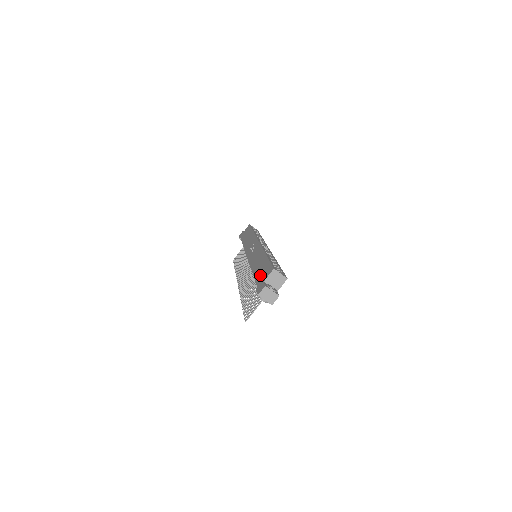
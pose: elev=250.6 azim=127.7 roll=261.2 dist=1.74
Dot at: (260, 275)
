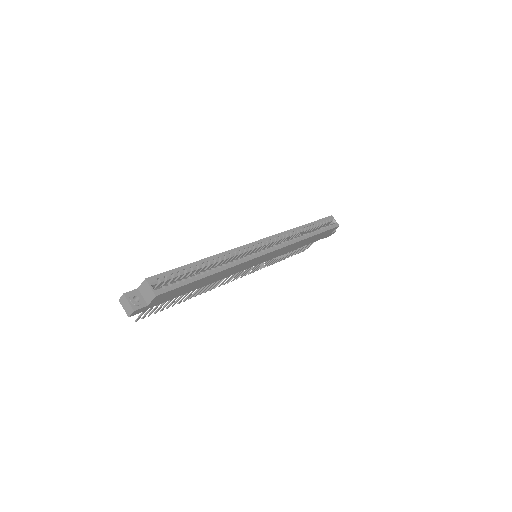
Dot at: occluded
